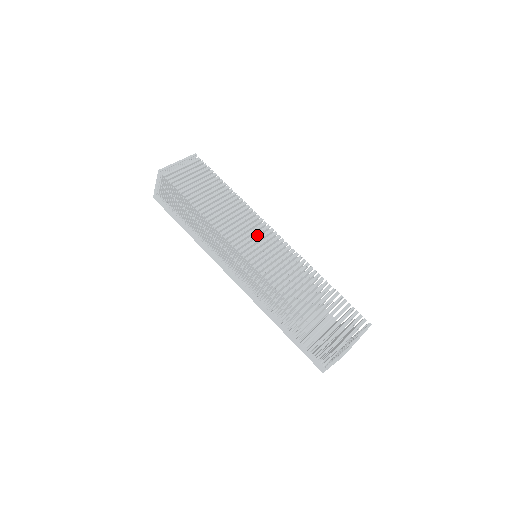
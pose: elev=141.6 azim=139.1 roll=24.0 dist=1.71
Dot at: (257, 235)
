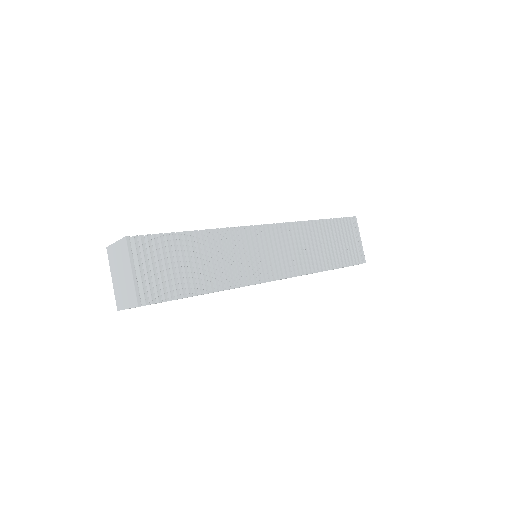
Dot at: (257, 248)
